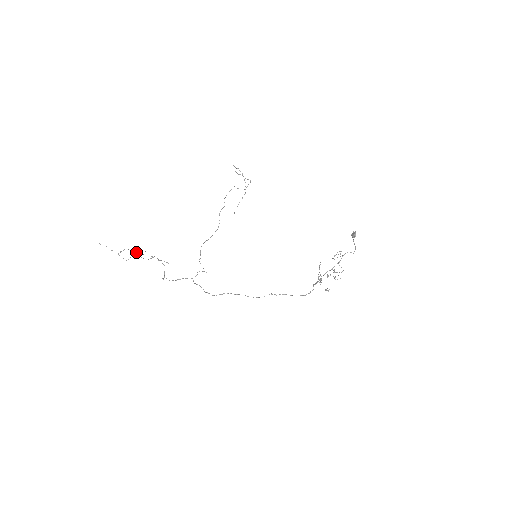
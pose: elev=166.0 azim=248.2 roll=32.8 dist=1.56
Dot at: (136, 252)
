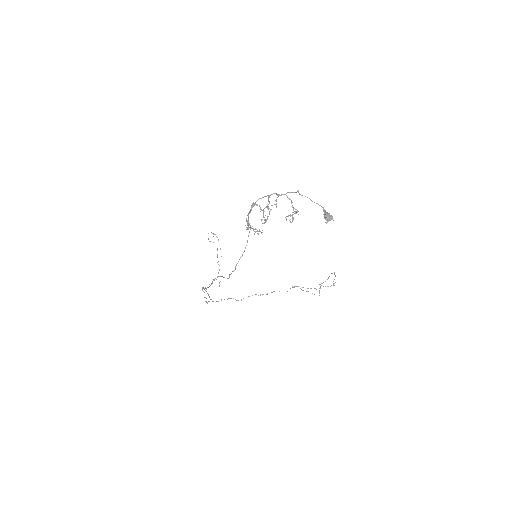
Dot at: occluded
